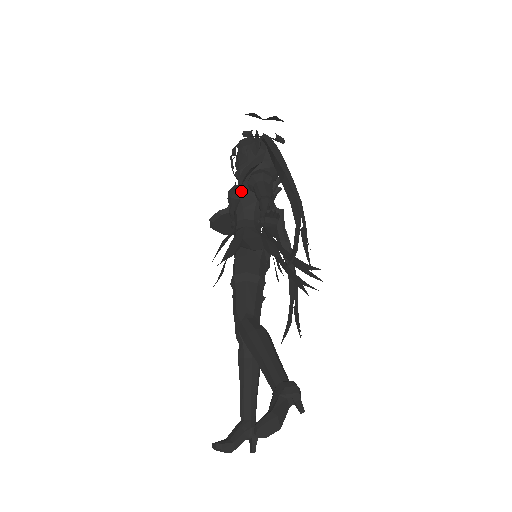
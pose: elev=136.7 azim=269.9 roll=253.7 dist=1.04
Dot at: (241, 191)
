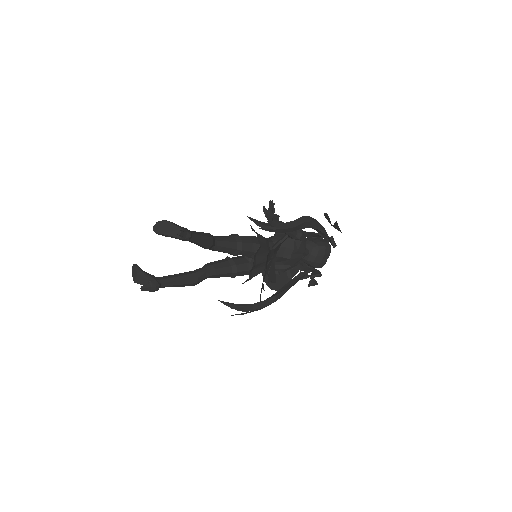
Dot at: occluded
